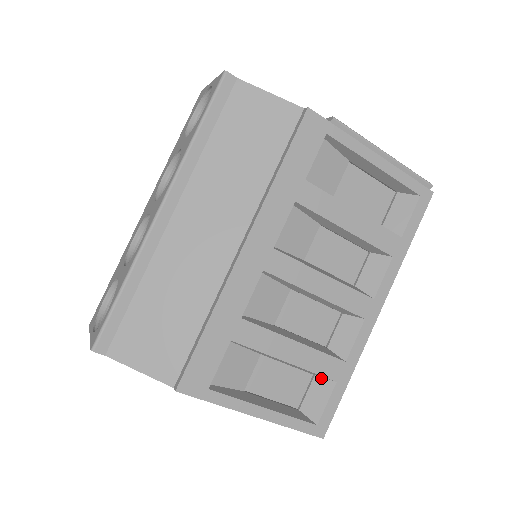
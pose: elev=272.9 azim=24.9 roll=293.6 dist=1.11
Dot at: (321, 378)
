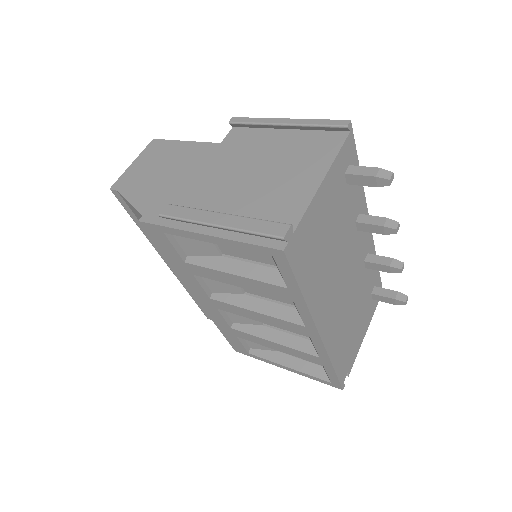
Dot at: occluded
